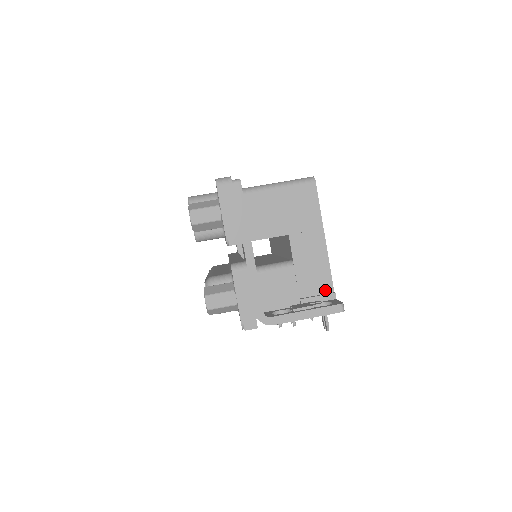
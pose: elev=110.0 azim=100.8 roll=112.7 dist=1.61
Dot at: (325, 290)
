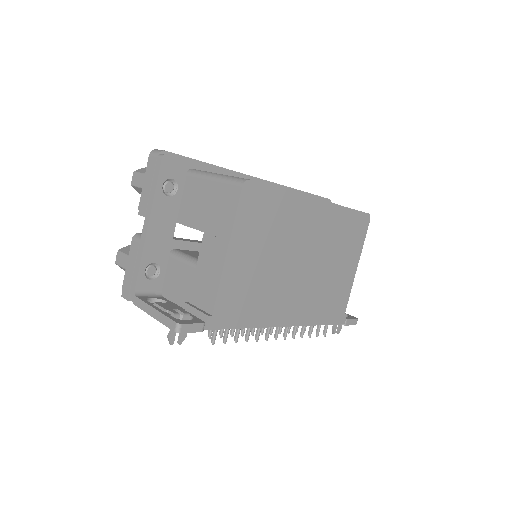
Dot at: (207, 308)
